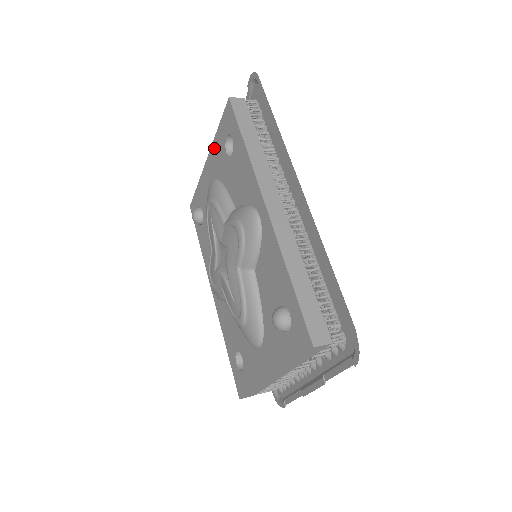
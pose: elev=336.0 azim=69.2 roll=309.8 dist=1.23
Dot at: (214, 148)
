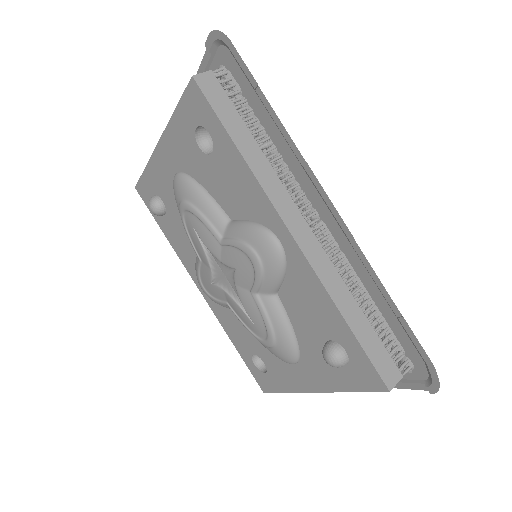
Dot at: (171, 134)
